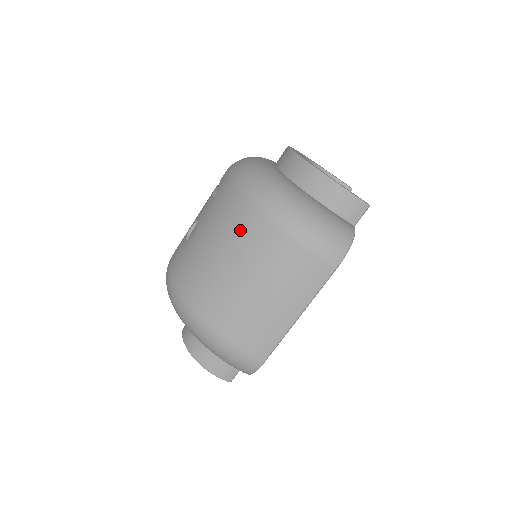
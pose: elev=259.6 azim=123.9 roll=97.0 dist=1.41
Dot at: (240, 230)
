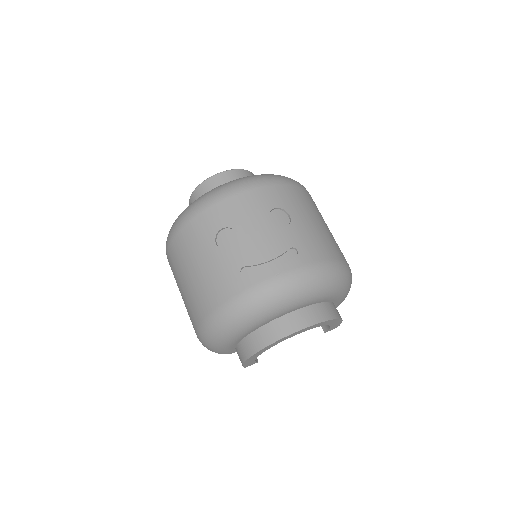
Dot at: (199, 299)
